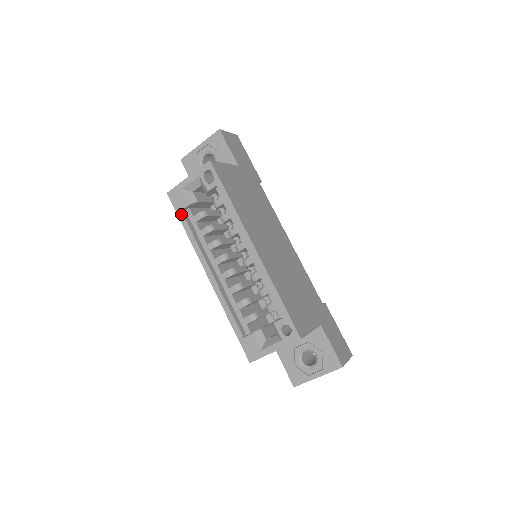
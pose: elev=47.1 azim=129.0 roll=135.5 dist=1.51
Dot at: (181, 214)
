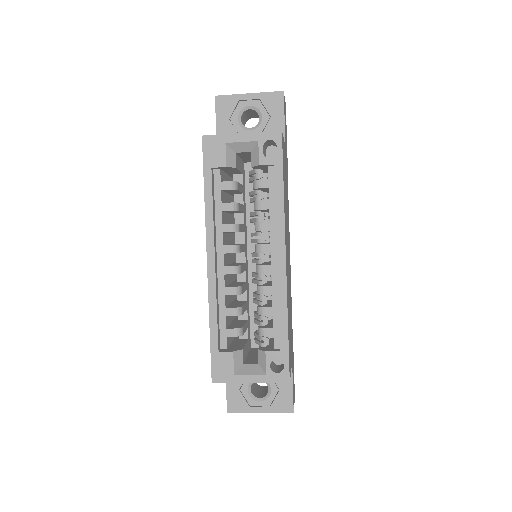
Dot at: (209, 172)
